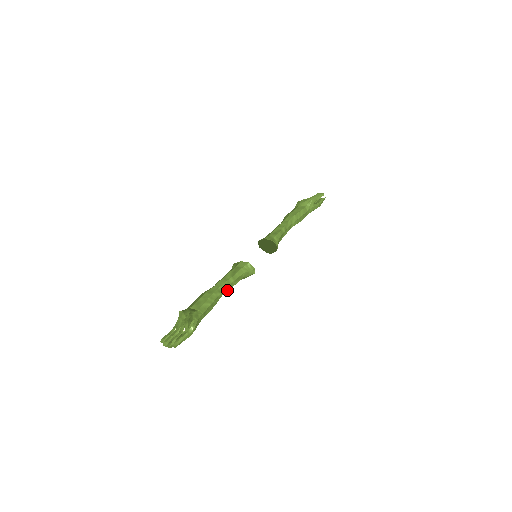
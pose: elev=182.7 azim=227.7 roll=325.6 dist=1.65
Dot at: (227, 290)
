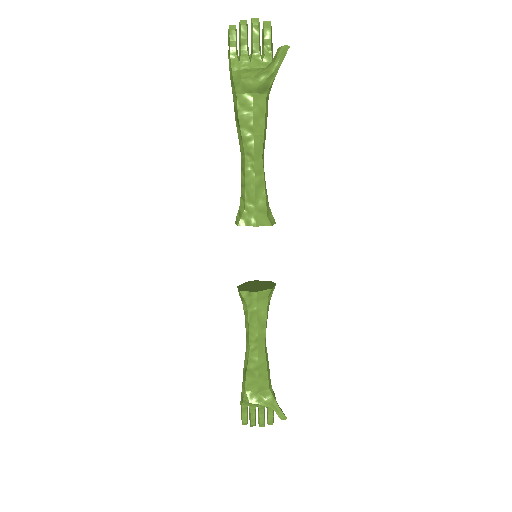
Dot at: occluded
